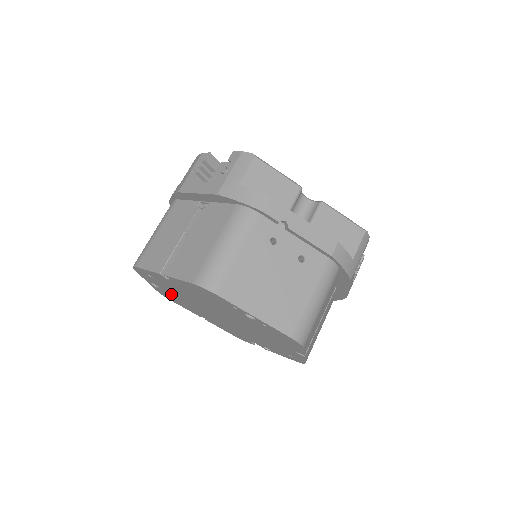
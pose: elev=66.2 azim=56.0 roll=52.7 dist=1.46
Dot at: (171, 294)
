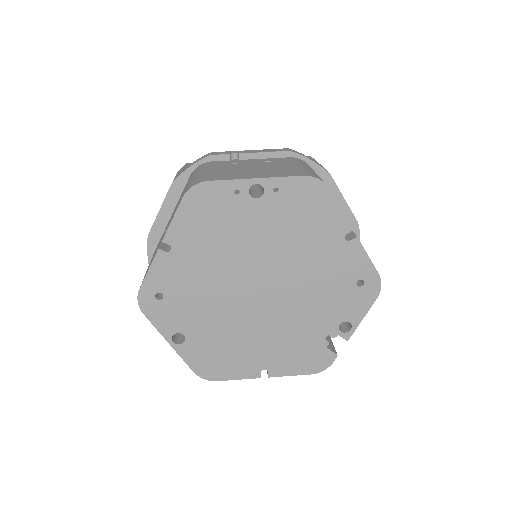
Dot at: (201, 335)
